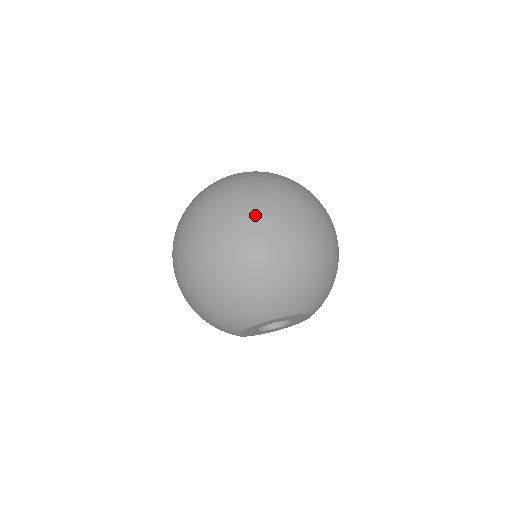
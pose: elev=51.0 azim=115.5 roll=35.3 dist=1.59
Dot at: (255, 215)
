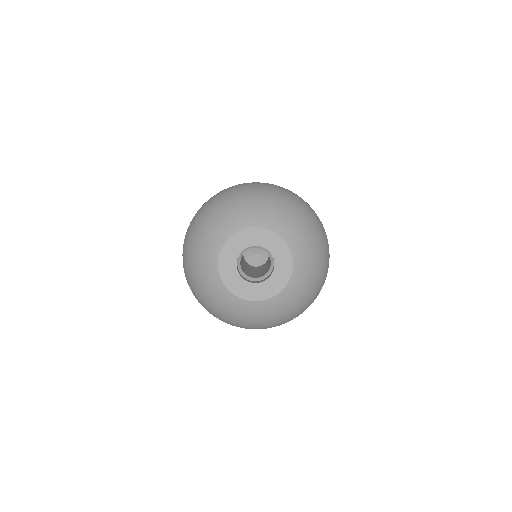
Dot at: occluded
